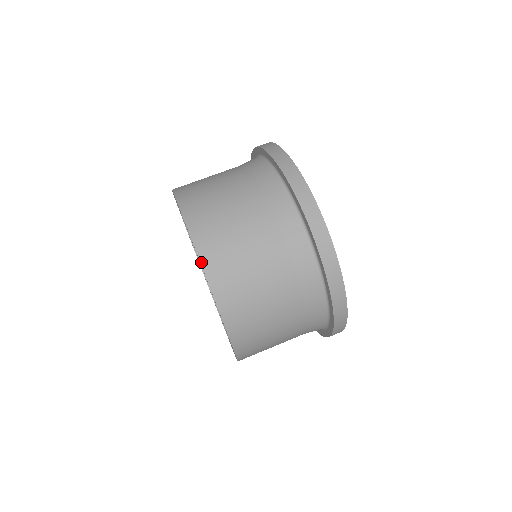
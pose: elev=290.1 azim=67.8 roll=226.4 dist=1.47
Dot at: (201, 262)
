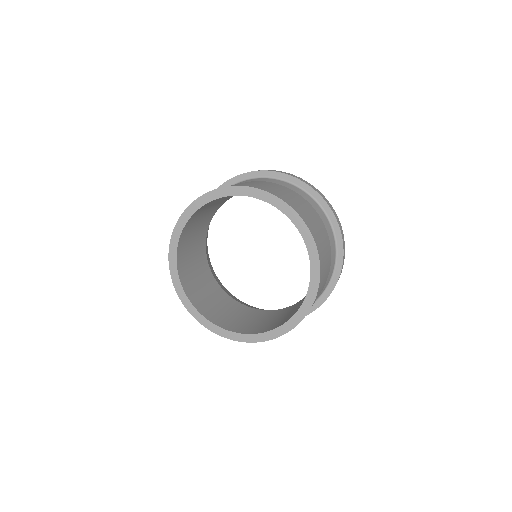
Dot at: (237, 186)
